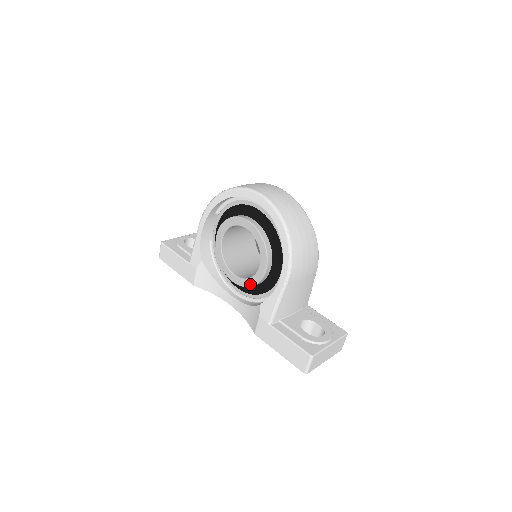
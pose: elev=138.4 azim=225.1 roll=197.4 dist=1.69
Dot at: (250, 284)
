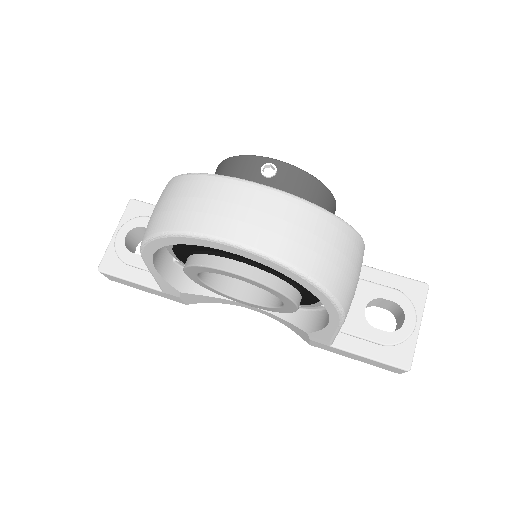
Dot at: (276, 311)
